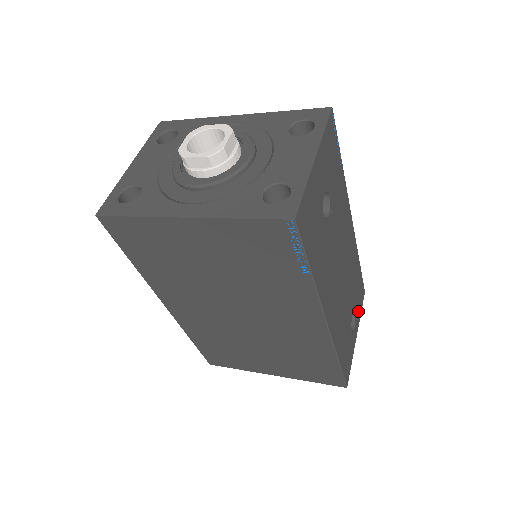
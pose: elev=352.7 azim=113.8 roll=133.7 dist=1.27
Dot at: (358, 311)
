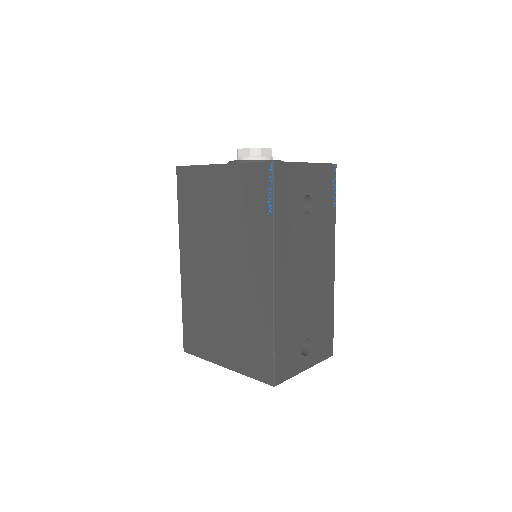
Dot at: (317, 352)
